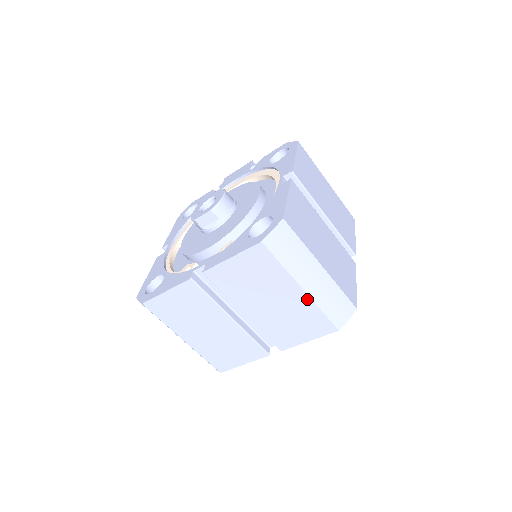
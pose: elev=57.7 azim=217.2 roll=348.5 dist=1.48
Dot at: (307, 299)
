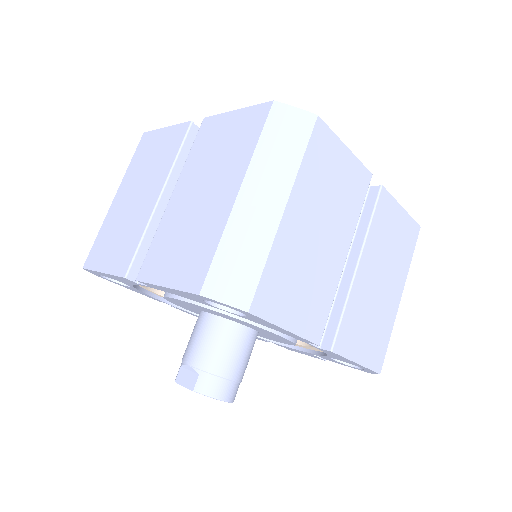
Dot at: (227, 212)
